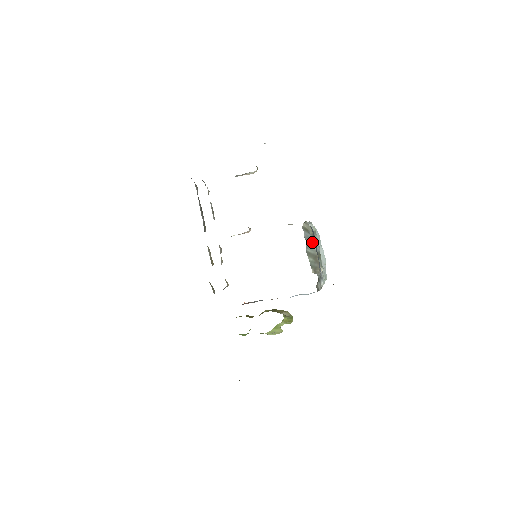
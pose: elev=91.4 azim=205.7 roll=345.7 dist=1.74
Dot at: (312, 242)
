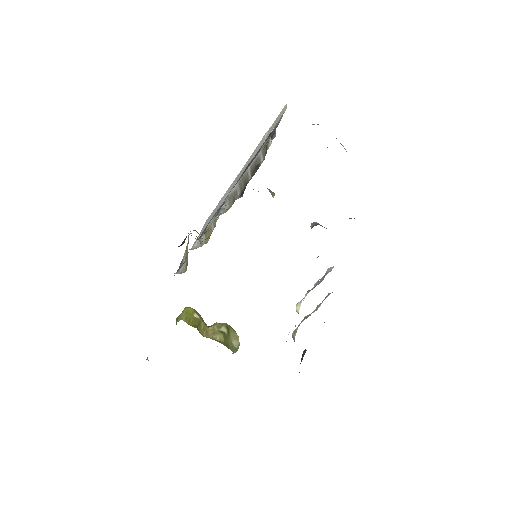
Dot at: (318, 306)
